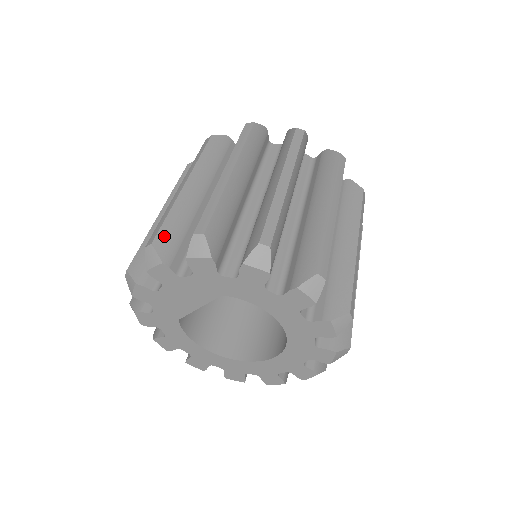
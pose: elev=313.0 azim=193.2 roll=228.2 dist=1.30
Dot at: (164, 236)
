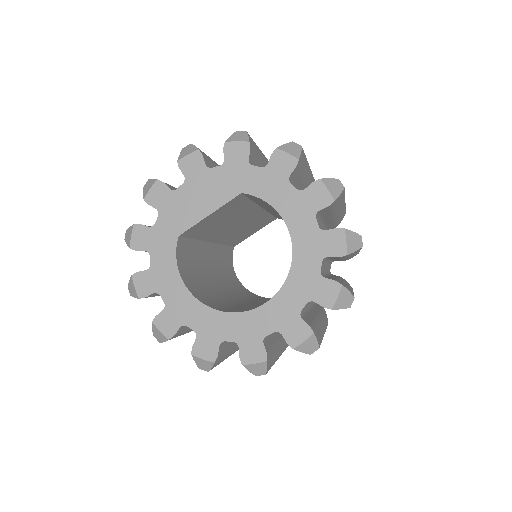
Dot at: occluded
